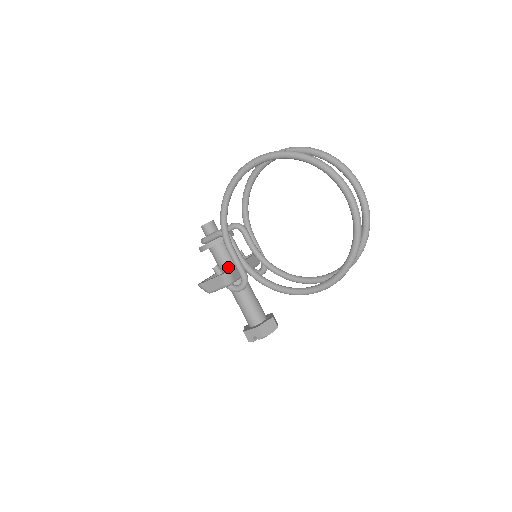
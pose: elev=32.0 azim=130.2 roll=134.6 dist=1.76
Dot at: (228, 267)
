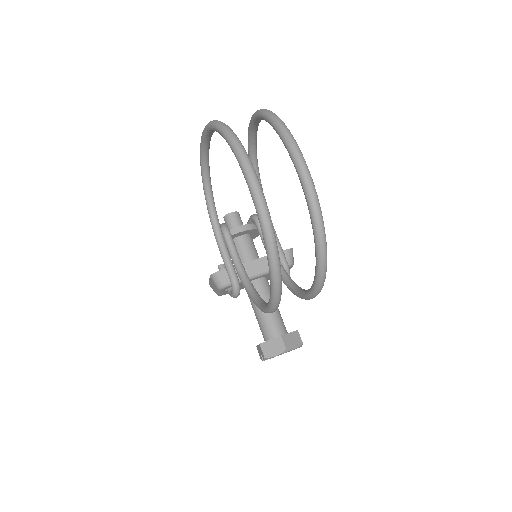
Dot at: occluded
